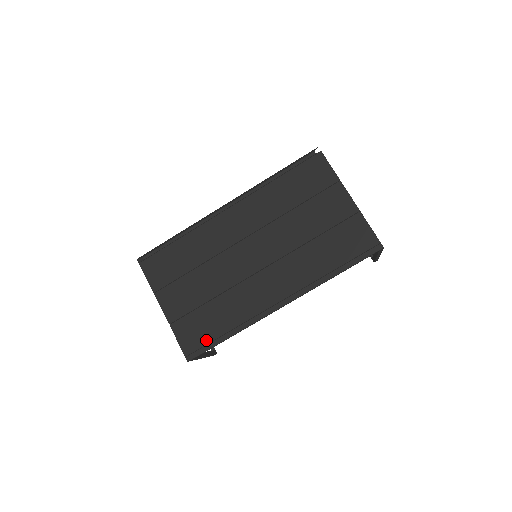
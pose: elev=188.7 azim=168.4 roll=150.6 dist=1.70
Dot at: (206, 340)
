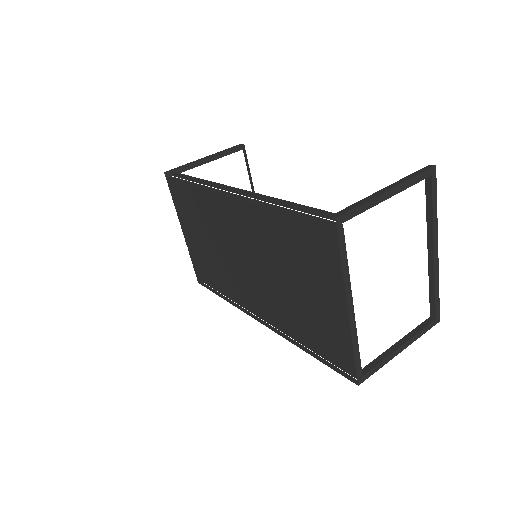
Dot at: (208, 283)
